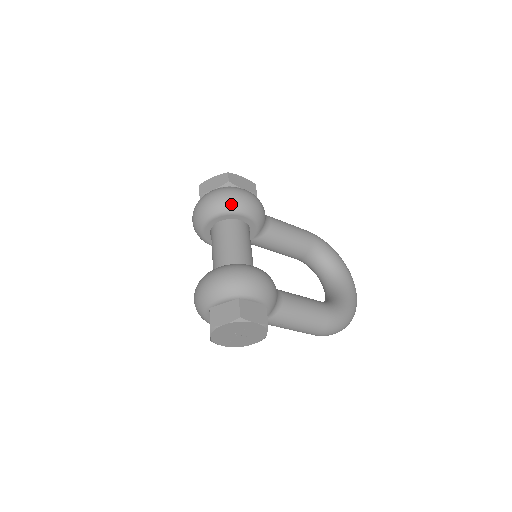
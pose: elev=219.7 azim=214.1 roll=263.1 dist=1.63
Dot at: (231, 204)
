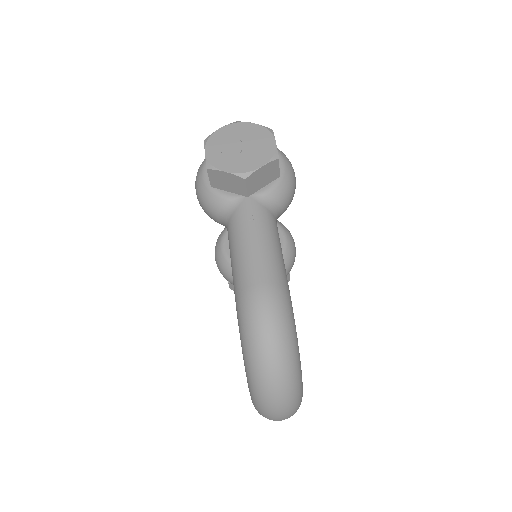
Dot at: occluded
